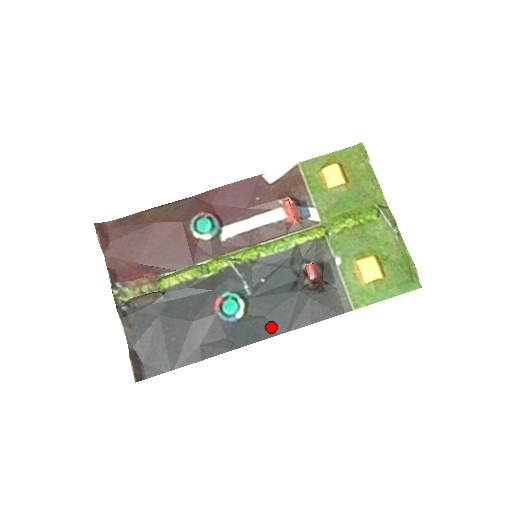
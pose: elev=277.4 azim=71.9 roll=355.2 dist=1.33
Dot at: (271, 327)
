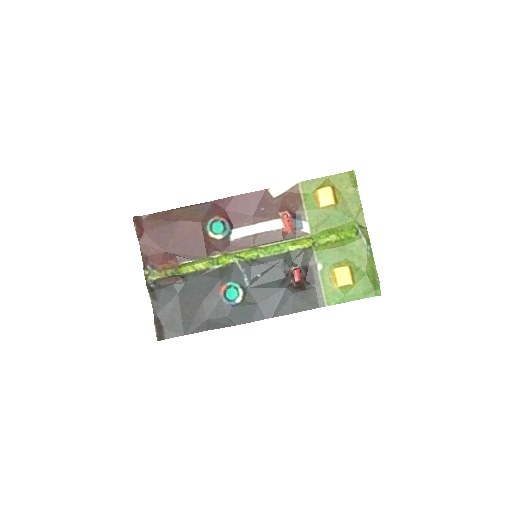
Dot at: (261, 312)
